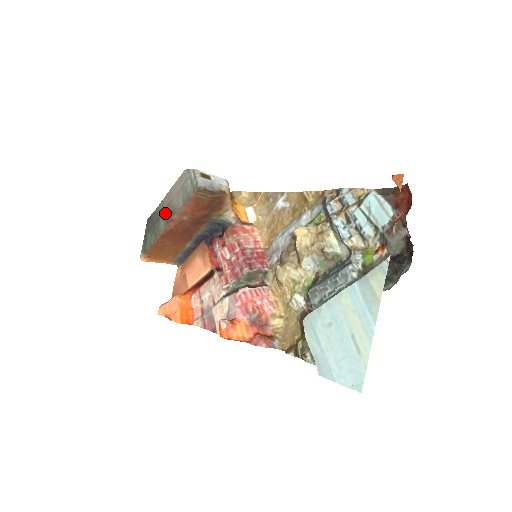
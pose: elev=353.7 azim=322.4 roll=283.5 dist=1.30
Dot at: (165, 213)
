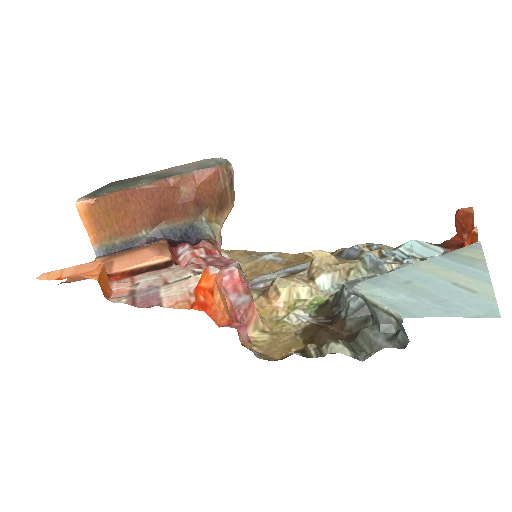
Dot at: (156, 176)
